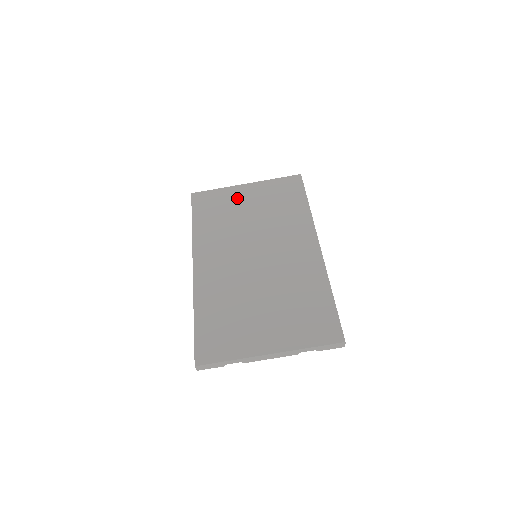
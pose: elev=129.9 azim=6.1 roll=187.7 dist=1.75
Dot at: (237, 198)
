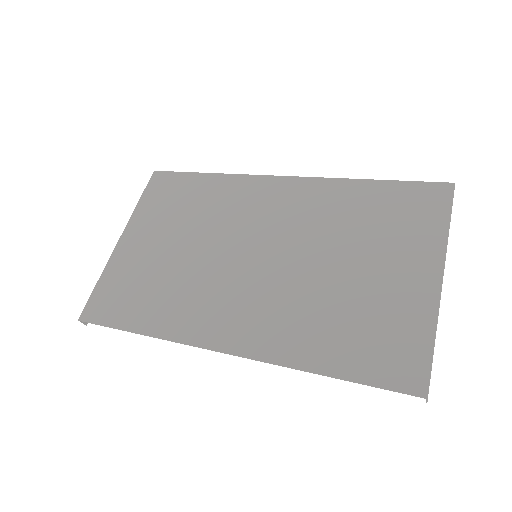
Dot at: (136, 256)
